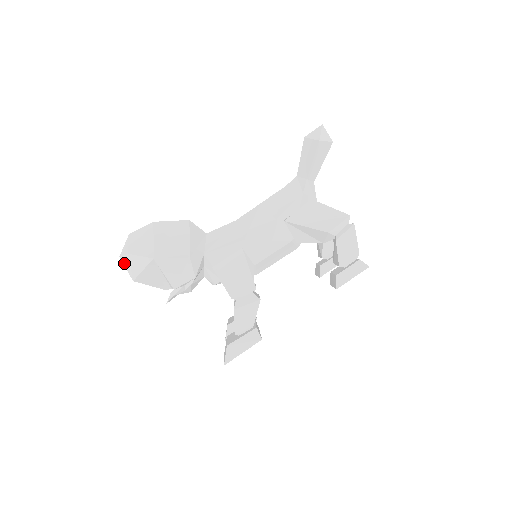
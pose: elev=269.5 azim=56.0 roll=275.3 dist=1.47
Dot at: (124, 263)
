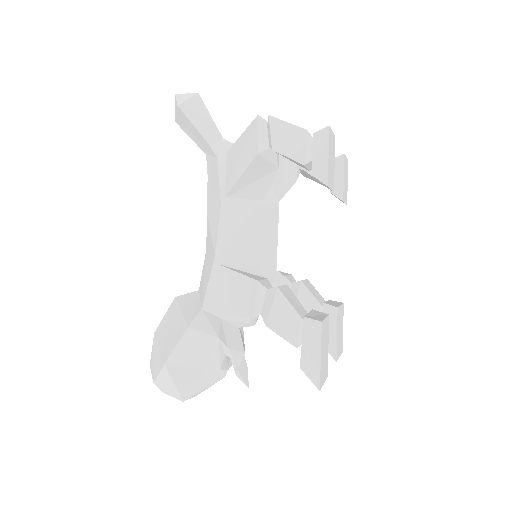
Dot at: (167, 394)
